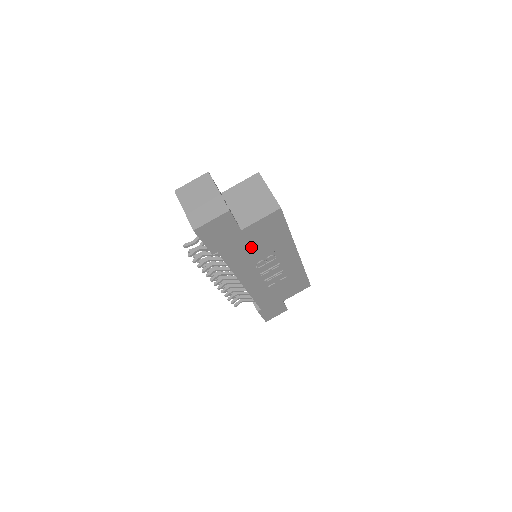
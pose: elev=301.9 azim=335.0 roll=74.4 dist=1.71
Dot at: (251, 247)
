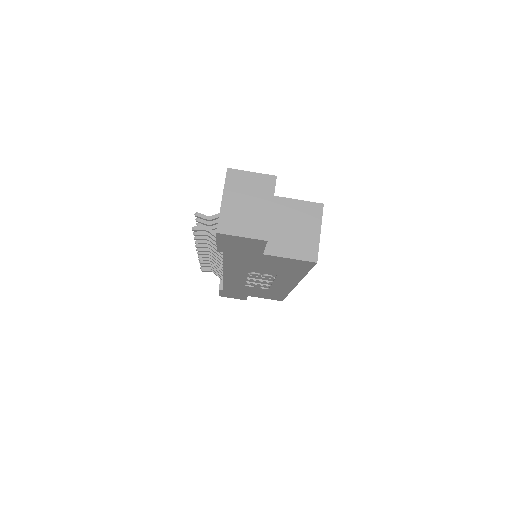
Dot at: (259, 264)
